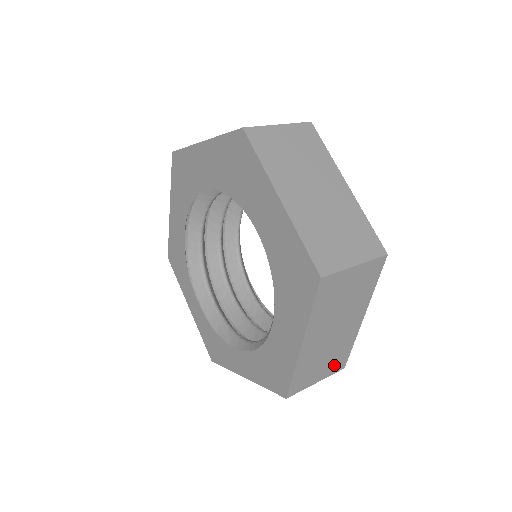
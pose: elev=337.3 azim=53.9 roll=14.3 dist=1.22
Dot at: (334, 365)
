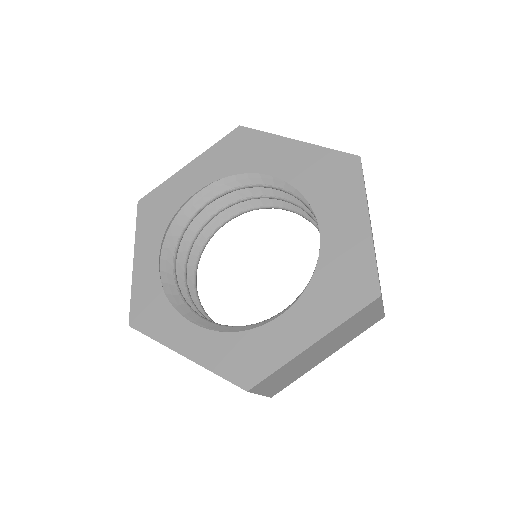
Dot at: (278, 387)
